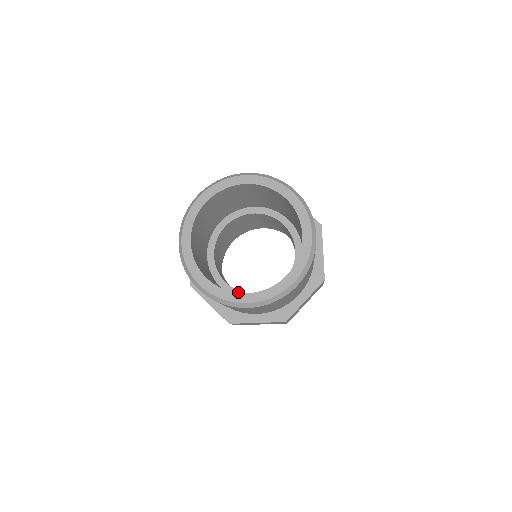
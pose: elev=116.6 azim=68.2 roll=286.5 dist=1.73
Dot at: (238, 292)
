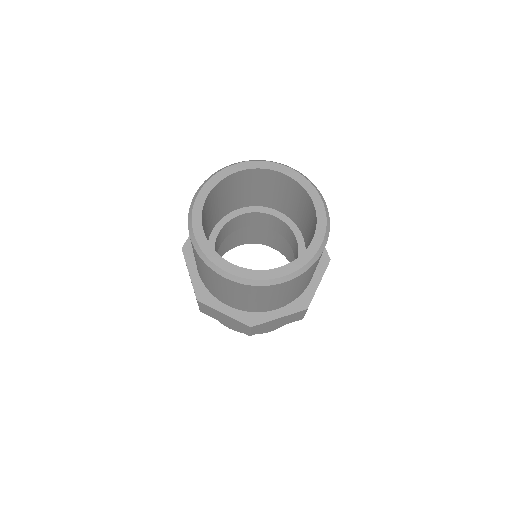
Dot at: occluded
